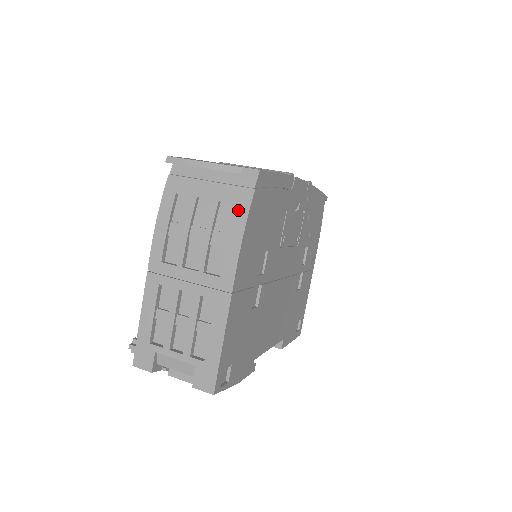
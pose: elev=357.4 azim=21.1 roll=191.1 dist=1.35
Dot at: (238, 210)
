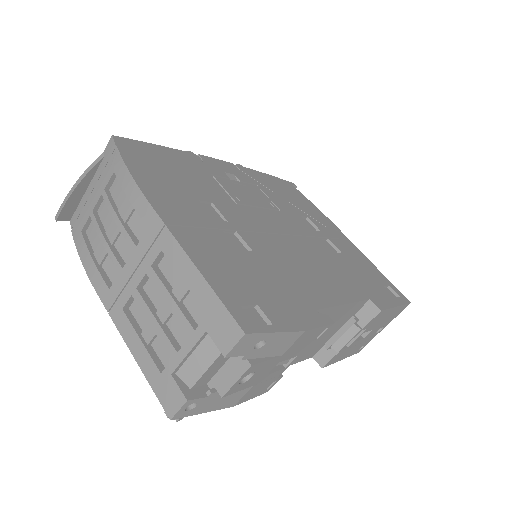
Dot at: (117, 172)
